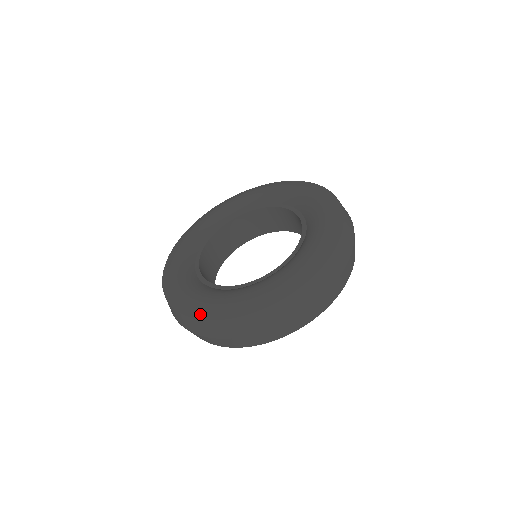
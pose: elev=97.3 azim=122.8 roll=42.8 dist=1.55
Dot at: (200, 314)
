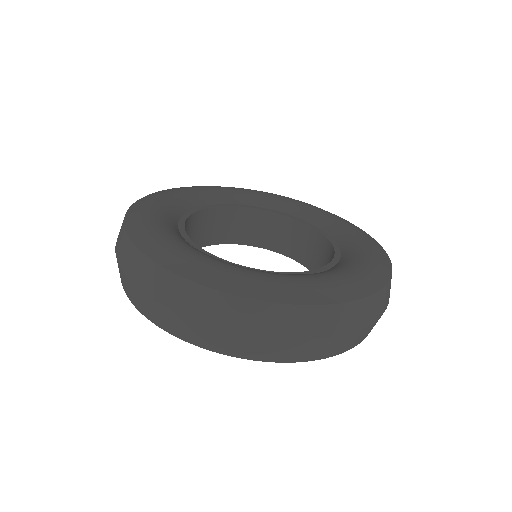
Dot at: (329, 297)
